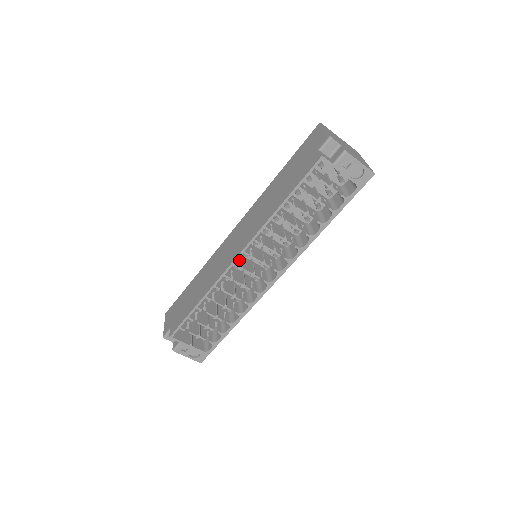
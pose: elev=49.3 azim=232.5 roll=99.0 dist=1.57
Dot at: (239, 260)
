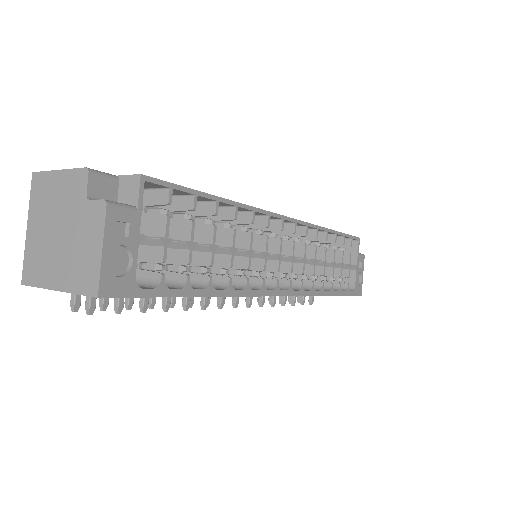
Dot at: (269, 229)
